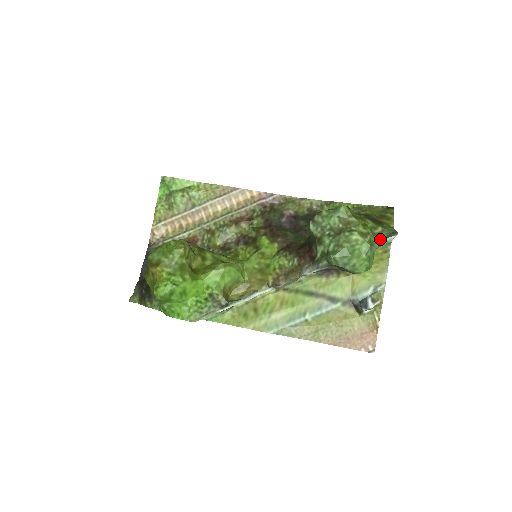
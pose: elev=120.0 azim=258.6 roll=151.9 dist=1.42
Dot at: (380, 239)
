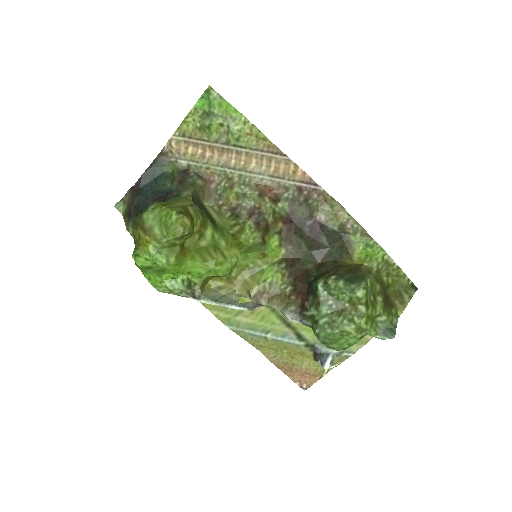
Dot at: (374, 333)
